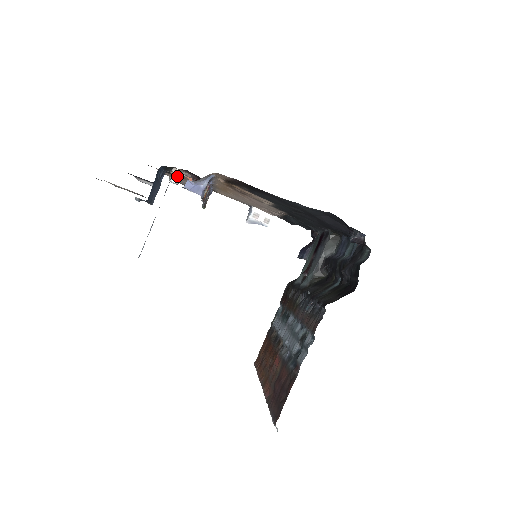
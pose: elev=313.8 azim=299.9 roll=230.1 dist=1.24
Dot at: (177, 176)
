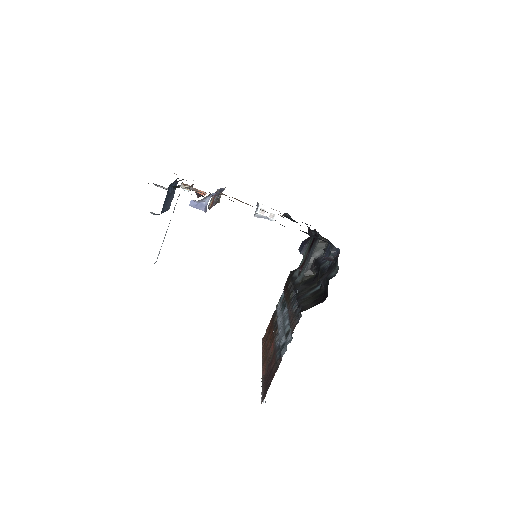
Dot at: occluded
